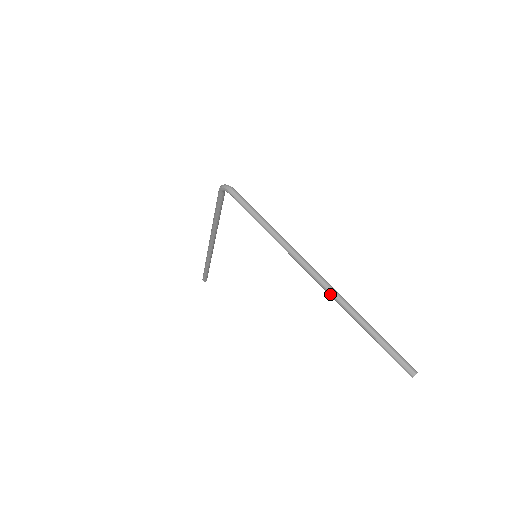
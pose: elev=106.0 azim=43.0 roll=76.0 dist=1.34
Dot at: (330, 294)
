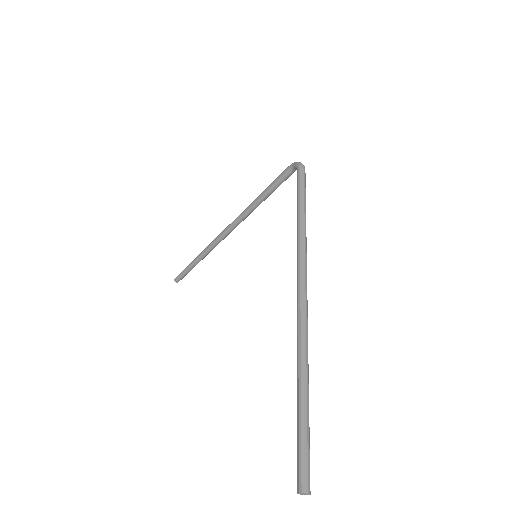
Dot at: (299, 320)
